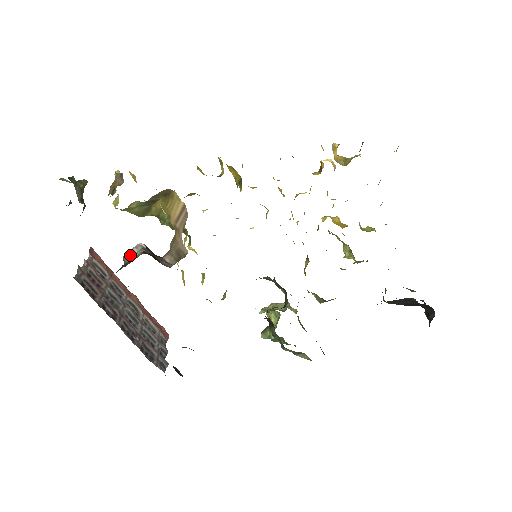
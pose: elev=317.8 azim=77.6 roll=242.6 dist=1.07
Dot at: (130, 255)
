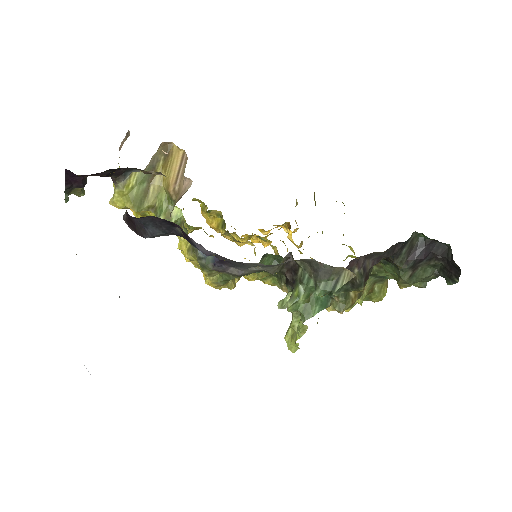
Dot at: occluded
